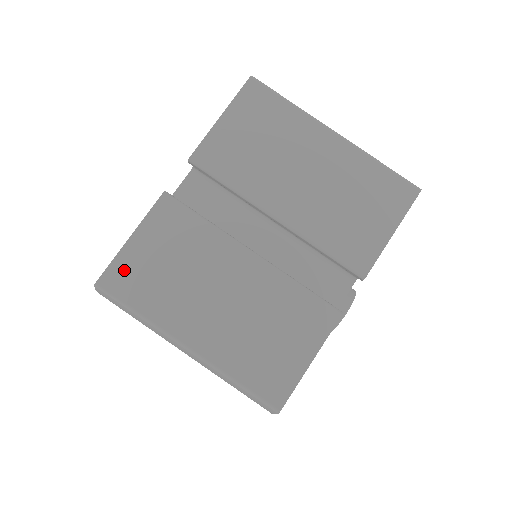
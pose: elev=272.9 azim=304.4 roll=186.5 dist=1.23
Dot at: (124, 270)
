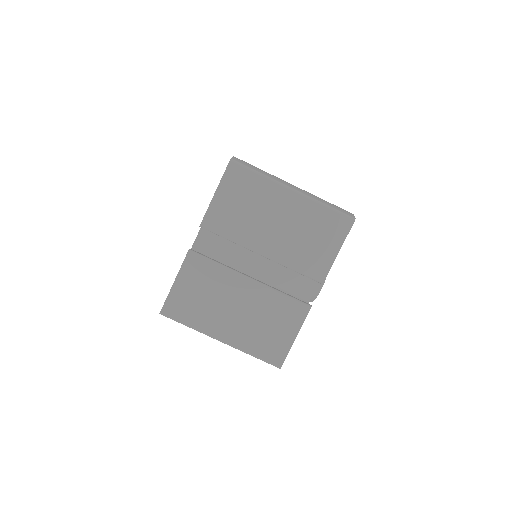
Dot at: (175, 302)
